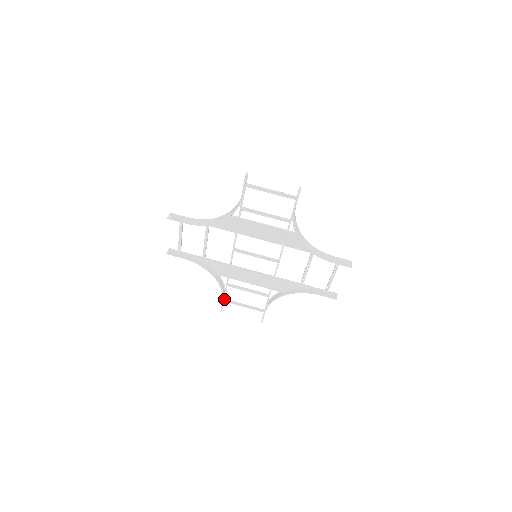
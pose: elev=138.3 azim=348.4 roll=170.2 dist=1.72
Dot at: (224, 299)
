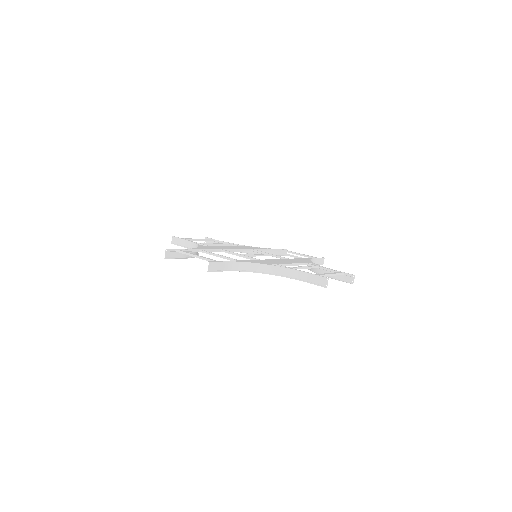
Dot at: (182, 241)
